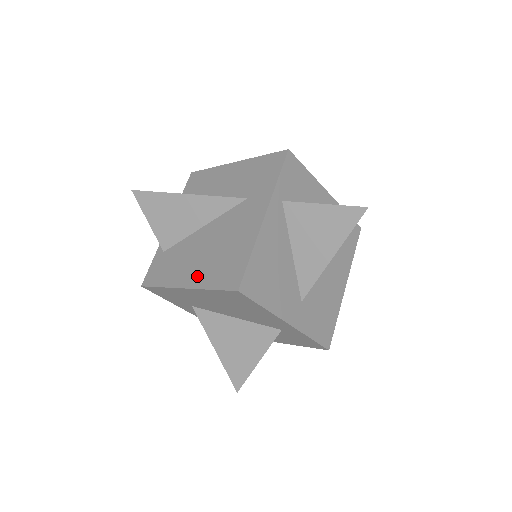
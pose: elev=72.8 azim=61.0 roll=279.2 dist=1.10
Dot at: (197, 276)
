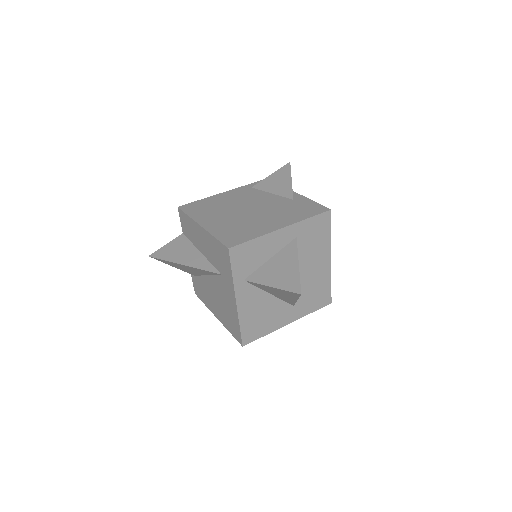
Dot at: (219, 316)
